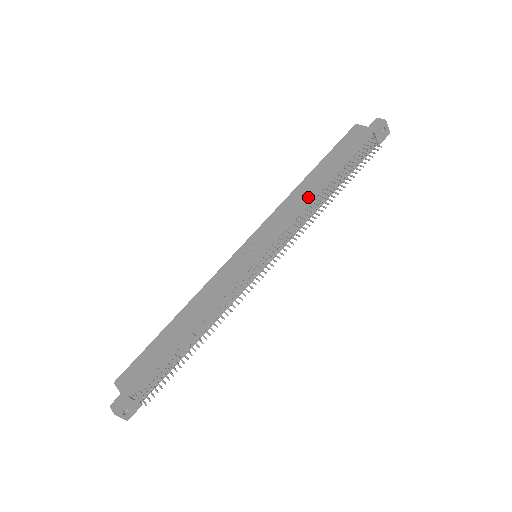
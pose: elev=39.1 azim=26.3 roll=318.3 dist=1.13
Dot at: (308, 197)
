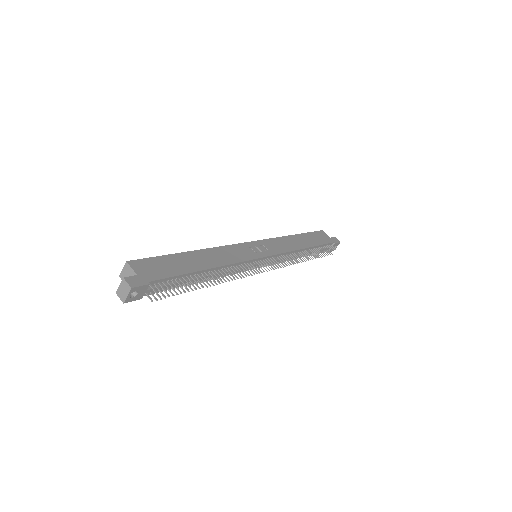
Dot at: (298, 247)
